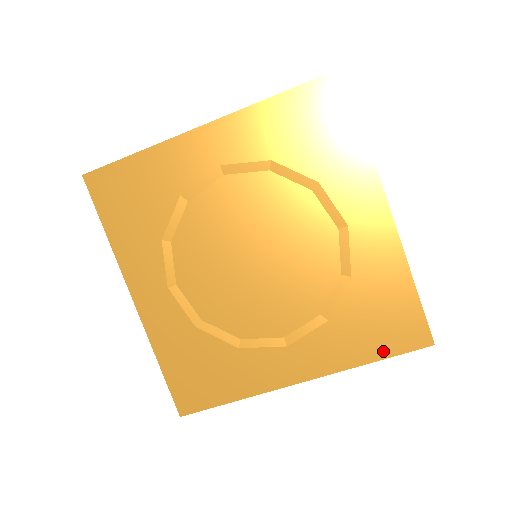
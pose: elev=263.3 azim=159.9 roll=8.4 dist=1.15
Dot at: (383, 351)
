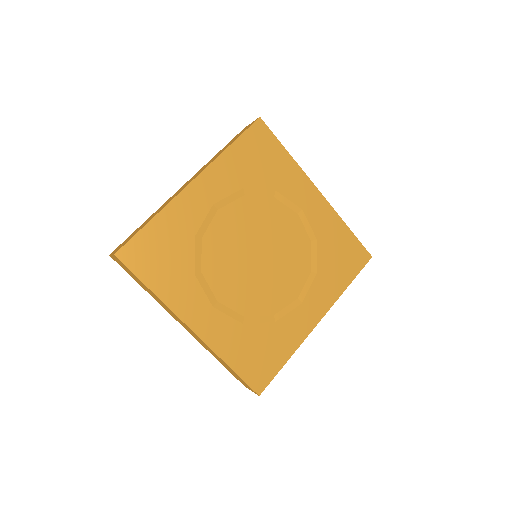
Dot at: (351, 275)
